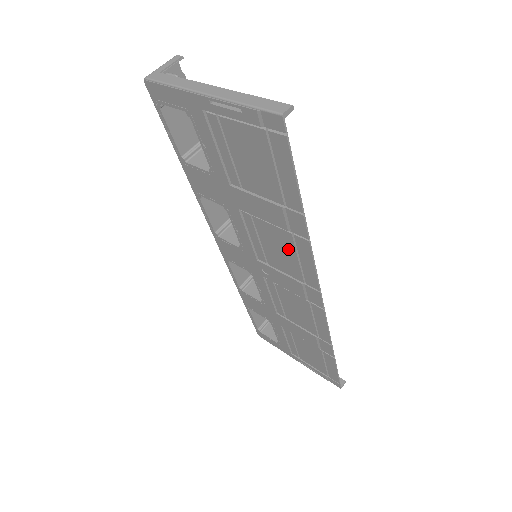
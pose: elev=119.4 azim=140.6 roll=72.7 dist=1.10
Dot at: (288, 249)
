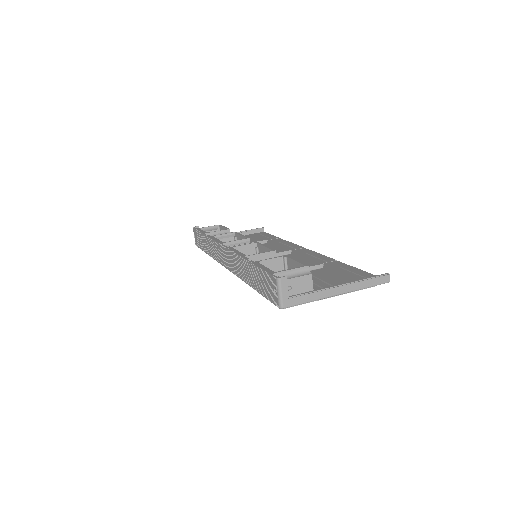
Dot at: occluded
